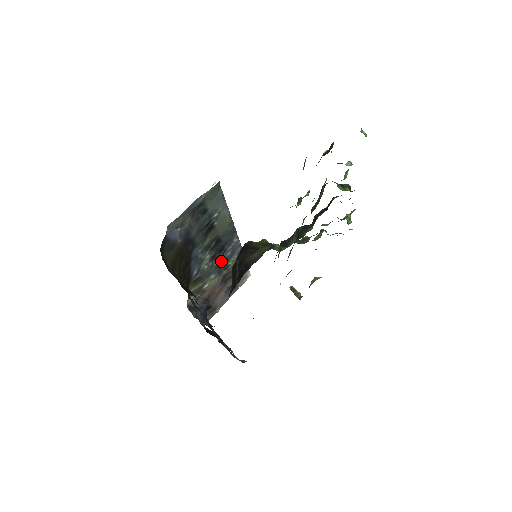
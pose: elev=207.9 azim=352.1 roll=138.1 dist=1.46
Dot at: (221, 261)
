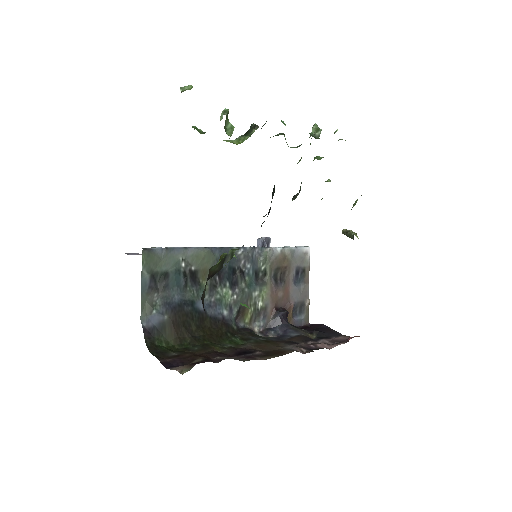
Dot at: (248, 277)
